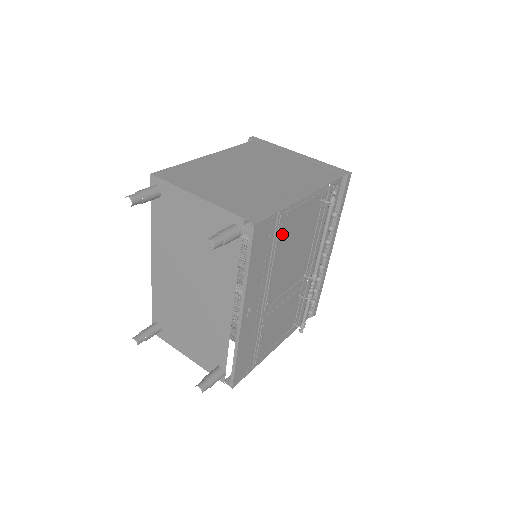
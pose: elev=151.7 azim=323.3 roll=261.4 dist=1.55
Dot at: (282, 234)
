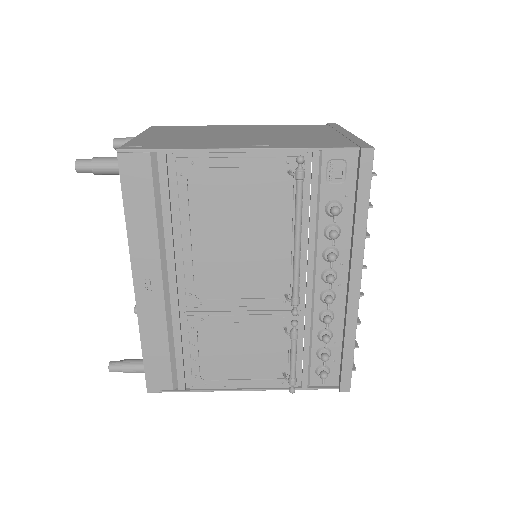
Dot at: (193, 192)
